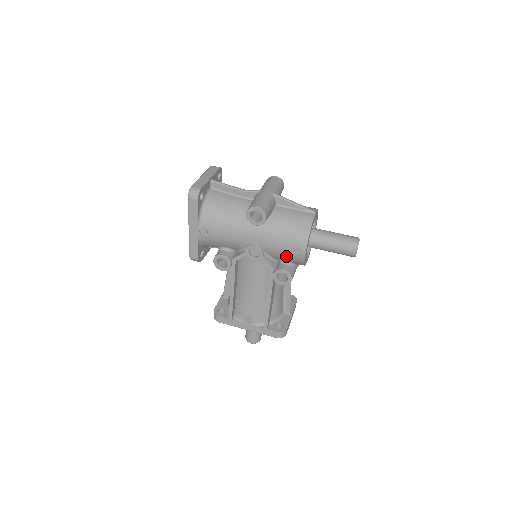
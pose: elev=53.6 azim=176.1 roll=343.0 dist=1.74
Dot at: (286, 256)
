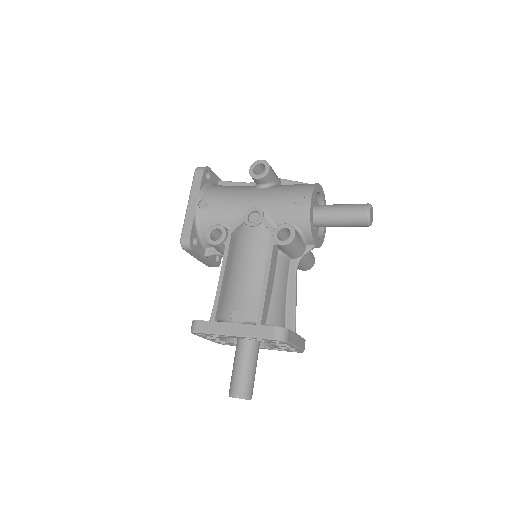
Dot at: (289, 214)
